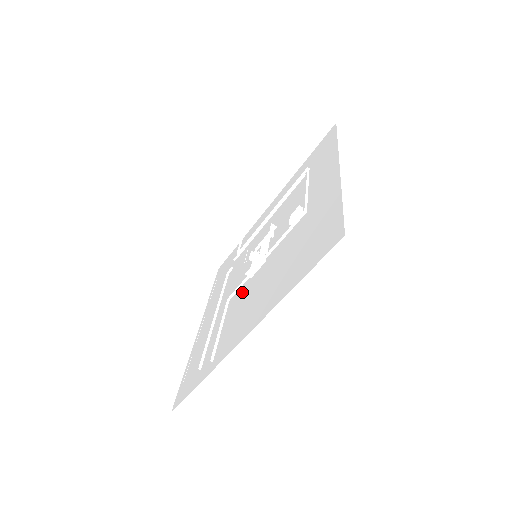
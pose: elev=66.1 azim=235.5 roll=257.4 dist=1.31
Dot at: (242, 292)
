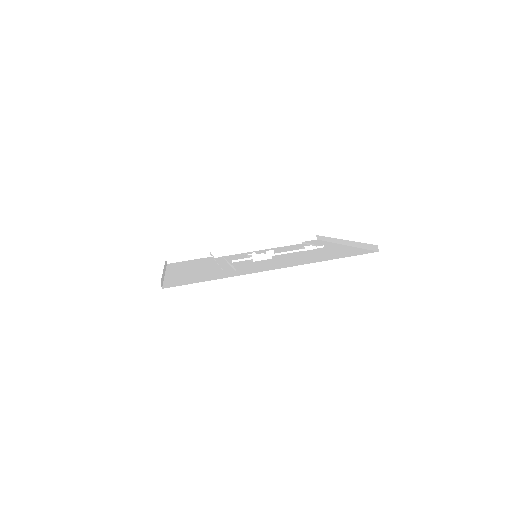
Dot at: (244, 264)
